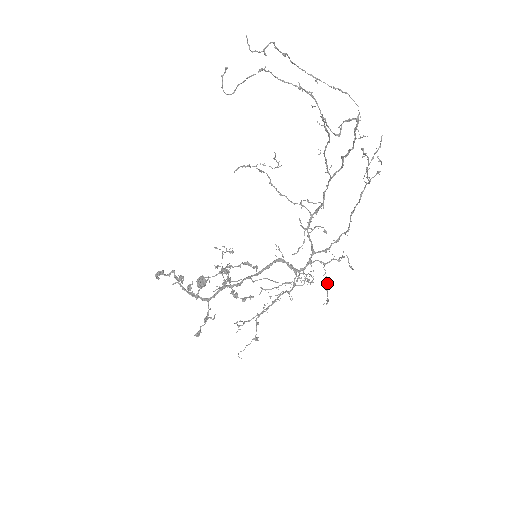
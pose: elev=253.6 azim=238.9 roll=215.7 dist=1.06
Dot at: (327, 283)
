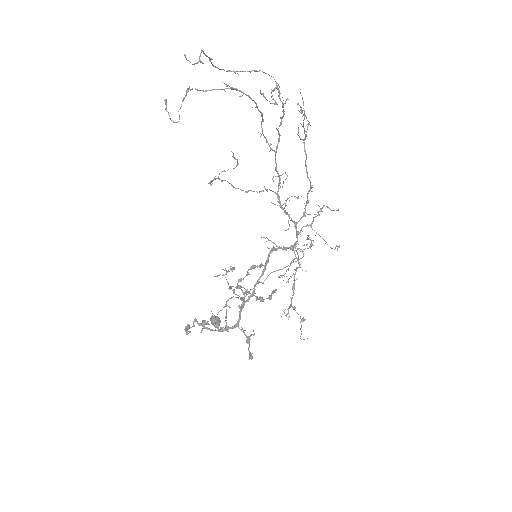
Dot at: occluded
